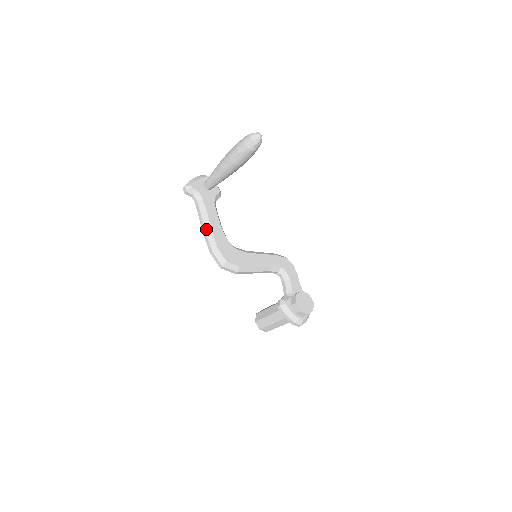
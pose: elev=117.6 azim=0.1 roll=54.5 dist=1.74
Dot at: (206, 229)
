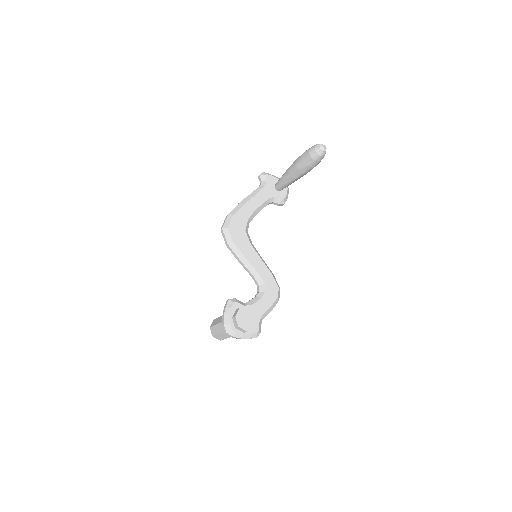
Dot at: (242, 201)
